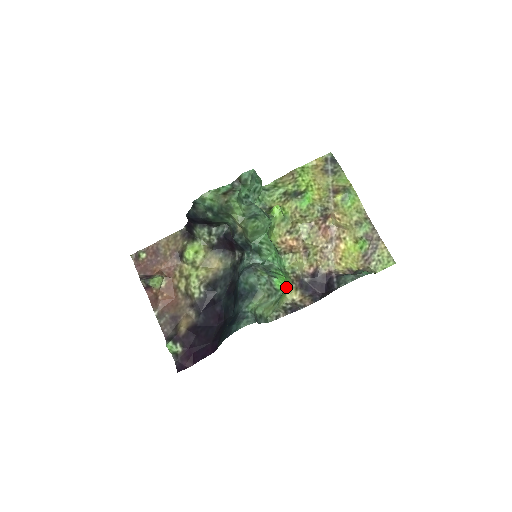
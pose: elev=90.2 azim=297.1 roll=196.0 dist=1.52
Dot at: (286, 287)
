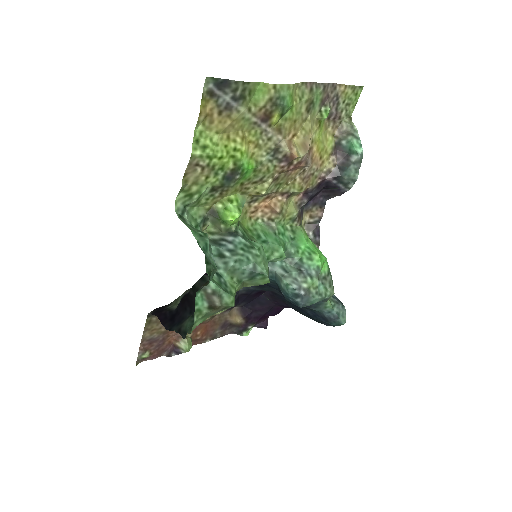
Dot at: (317, 248)
